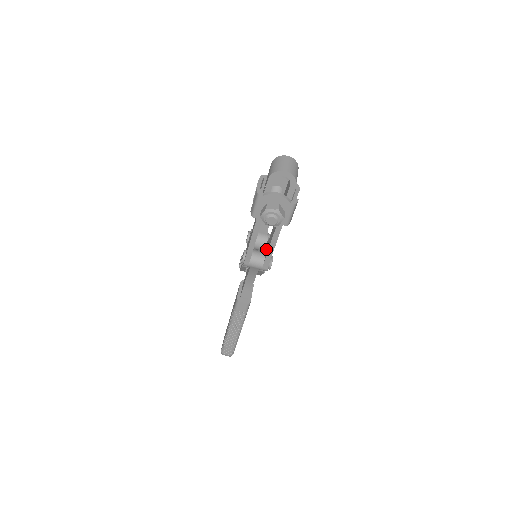
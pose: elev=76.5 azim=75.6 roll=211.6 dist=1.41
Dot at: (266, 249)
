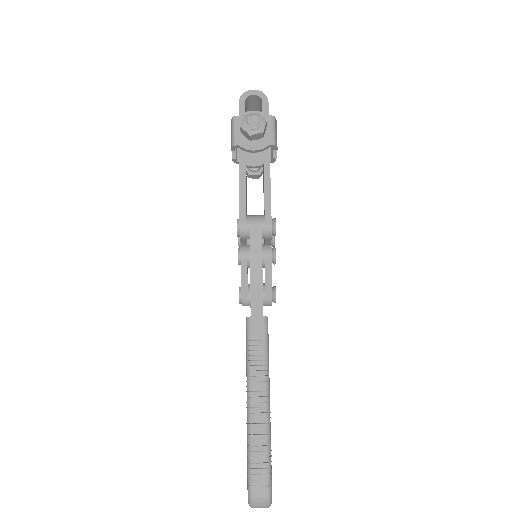
Dot at: occluded
